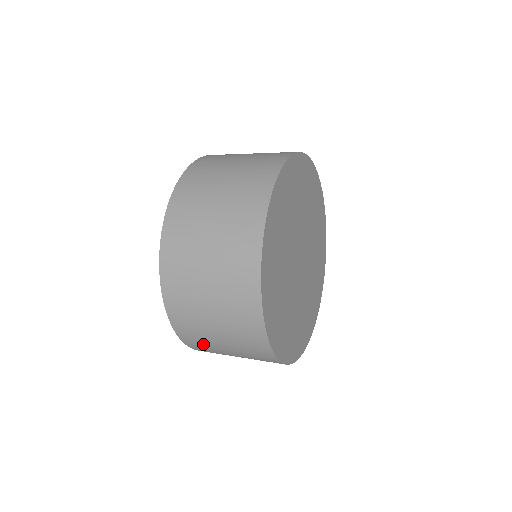
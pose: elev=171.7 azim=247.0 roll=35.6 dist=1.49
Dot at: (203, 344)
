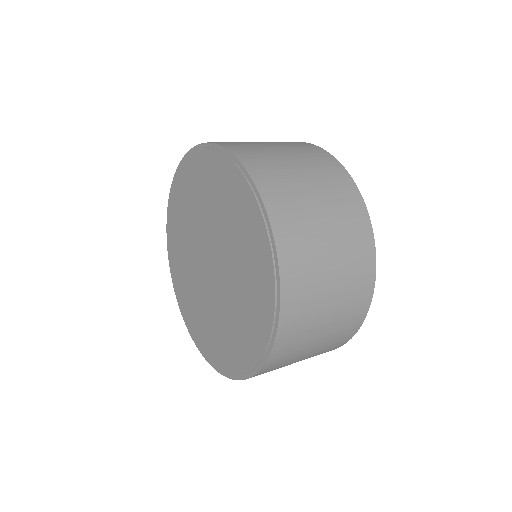
Dot at: occluded
